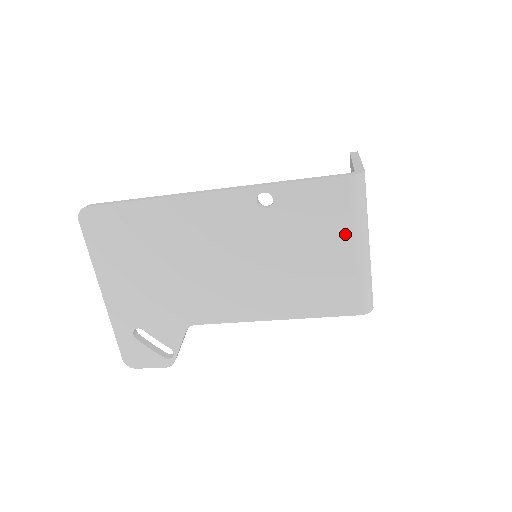
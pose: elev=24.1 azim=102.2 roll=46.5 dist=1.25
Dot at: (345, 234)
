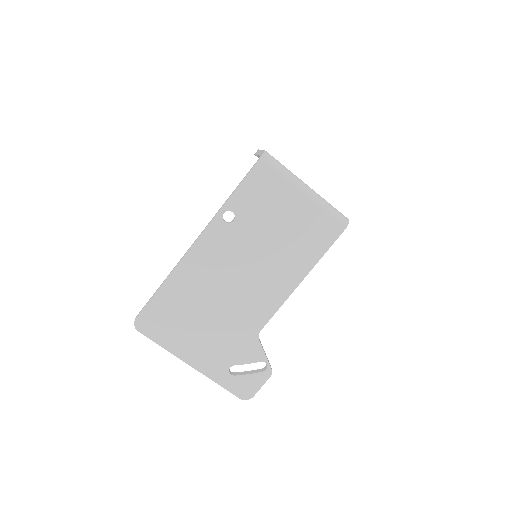
Dot at: (289, 193)
